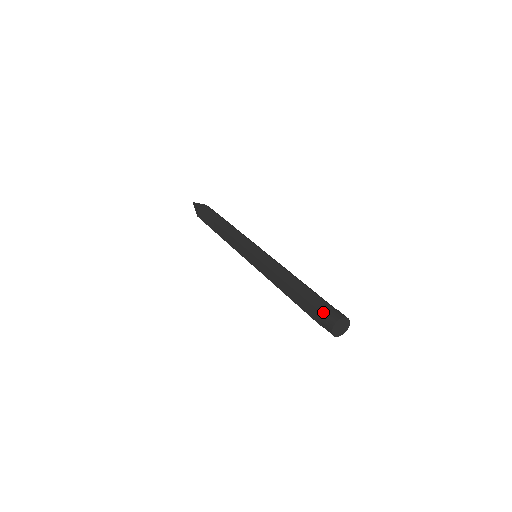
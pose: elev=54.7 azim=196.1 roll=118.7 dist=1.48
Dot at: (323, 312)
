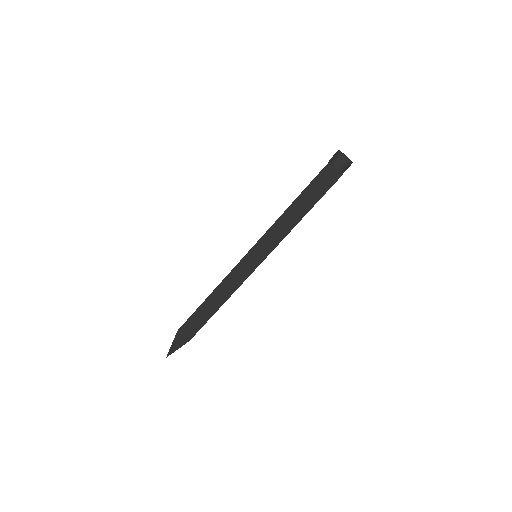
Dot at: occluded
